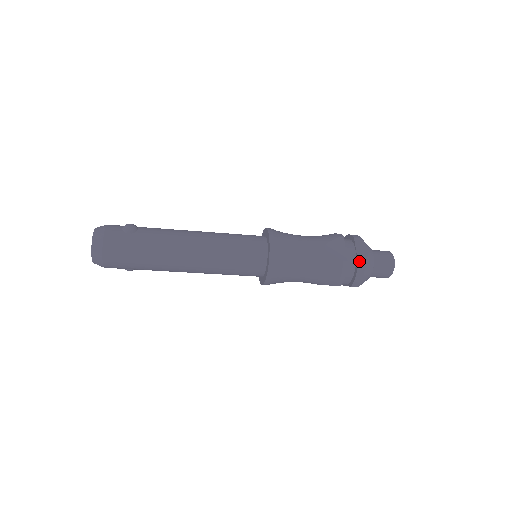
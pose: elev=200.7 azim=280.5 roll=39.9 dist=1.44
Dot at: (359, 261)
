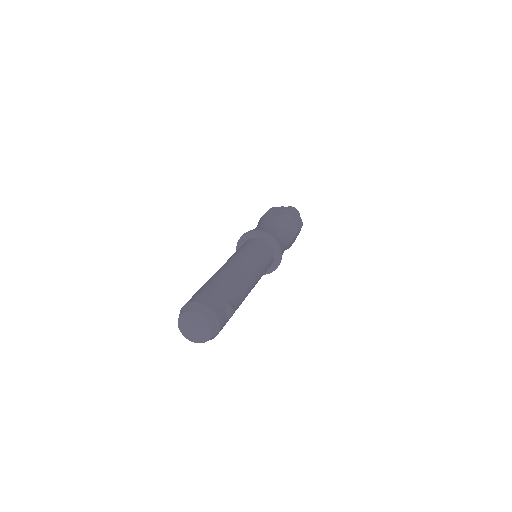
Dot at: occluded
